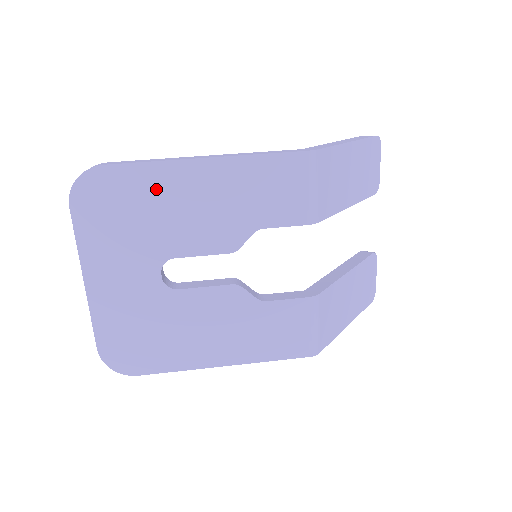
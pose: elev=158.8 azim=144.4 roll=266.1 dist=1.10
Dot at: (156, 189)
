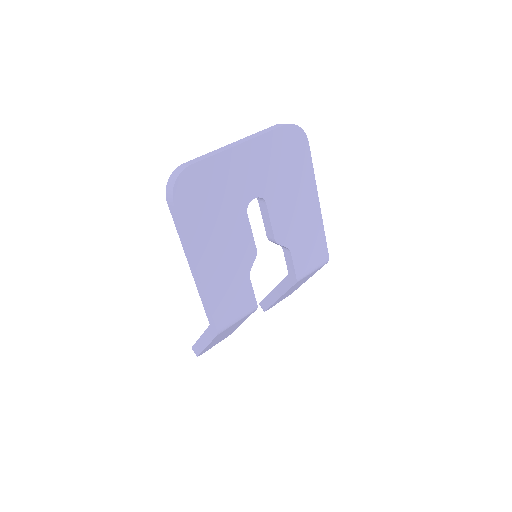
Dot at: (302, 179)
